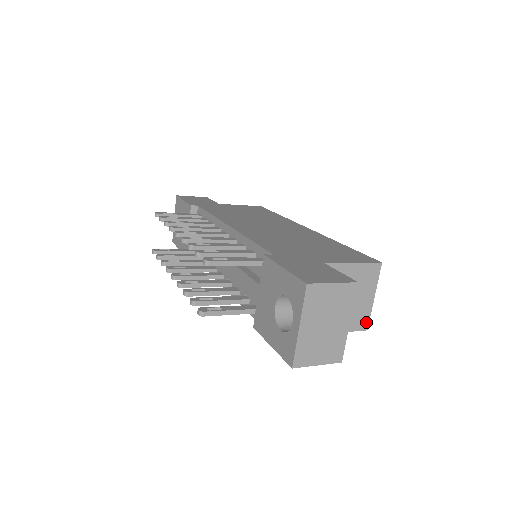
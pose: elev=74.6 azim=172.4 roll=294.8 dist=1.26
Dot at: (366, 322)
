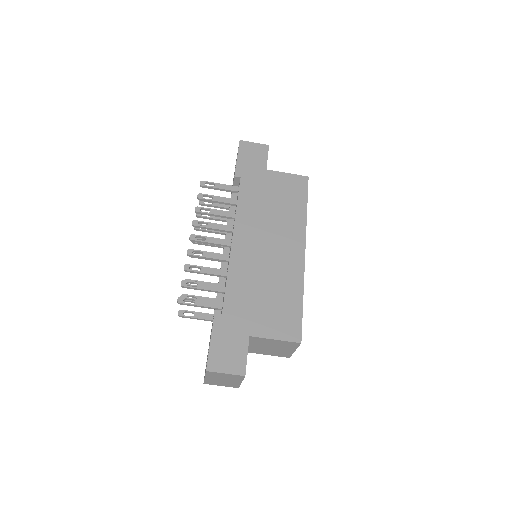
Dot at: (288, 356)
